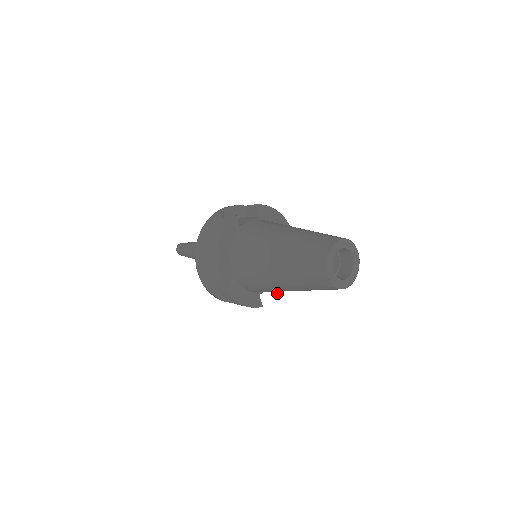
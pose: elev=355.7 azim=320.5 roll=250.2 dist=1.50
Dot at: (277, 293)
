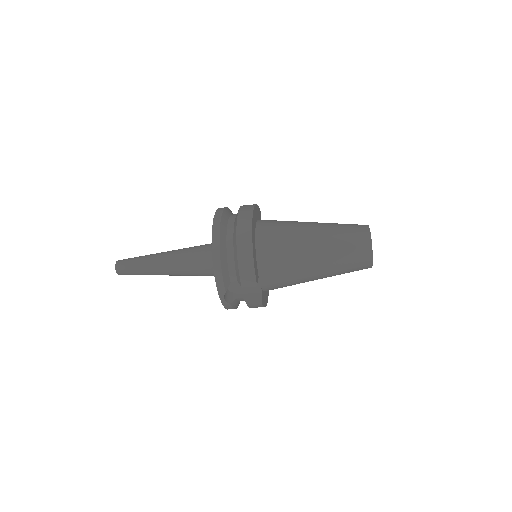
Dot at: (257, 302)
